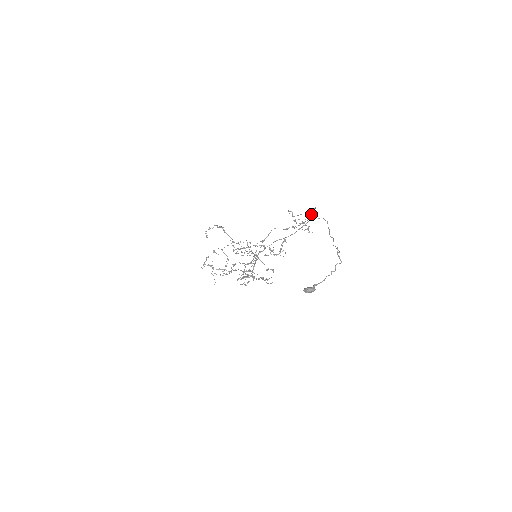
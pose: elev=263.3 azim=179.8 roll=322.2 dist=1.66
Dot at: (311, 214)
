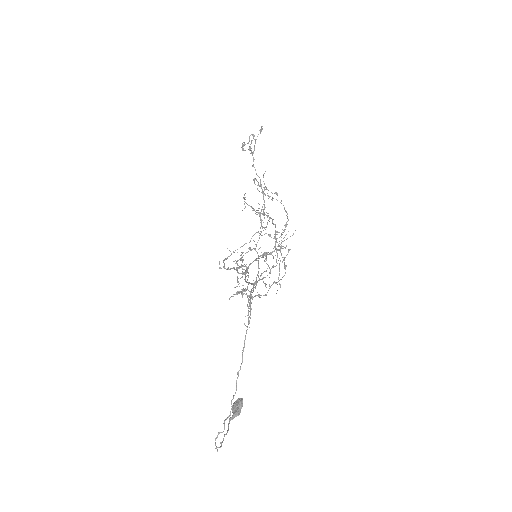
Dot at: occluded
